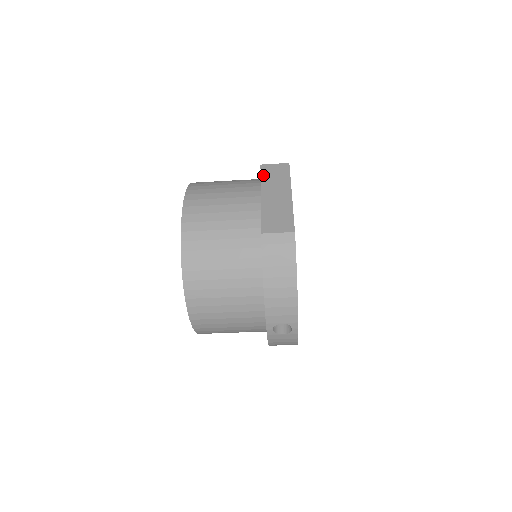
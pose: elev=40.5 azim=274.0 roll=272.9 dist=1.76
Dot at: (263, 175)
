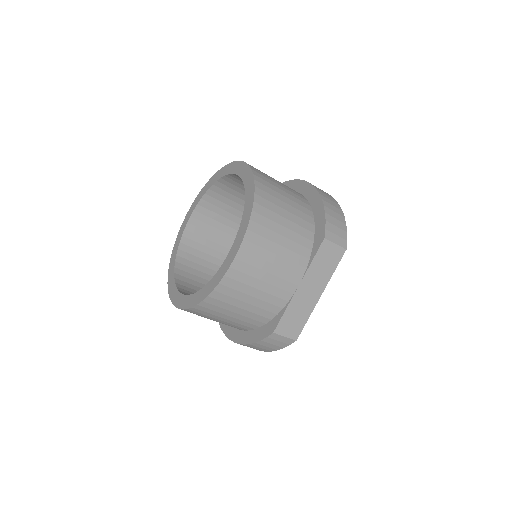
Dot at: (317, 257)
